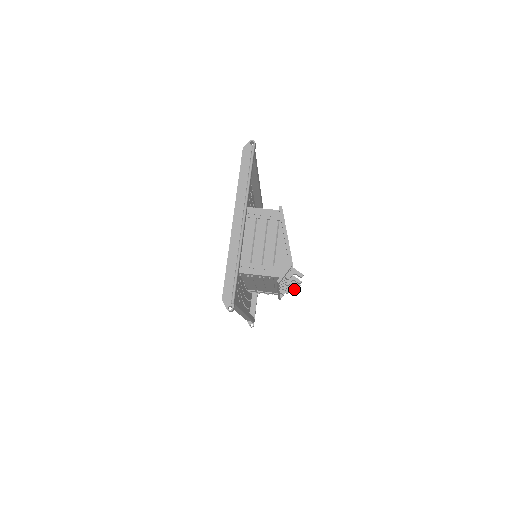
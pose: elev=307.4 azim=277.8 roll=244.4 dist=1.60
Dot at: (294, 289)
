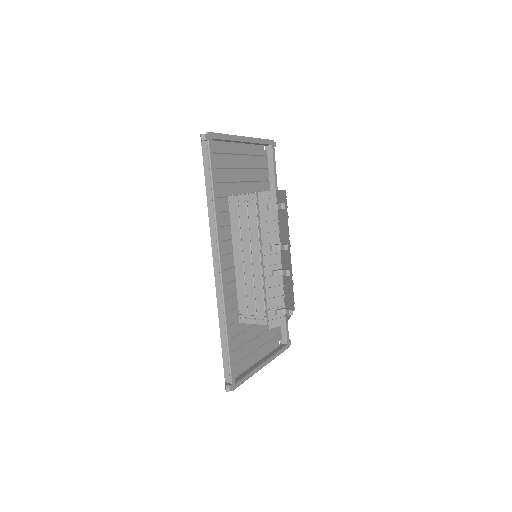
Dot at: (287, 309)
